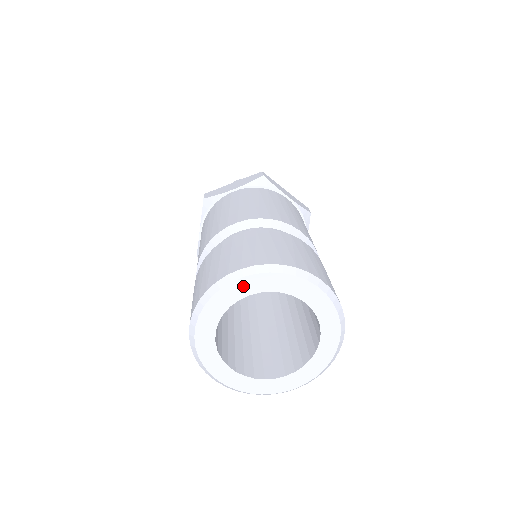
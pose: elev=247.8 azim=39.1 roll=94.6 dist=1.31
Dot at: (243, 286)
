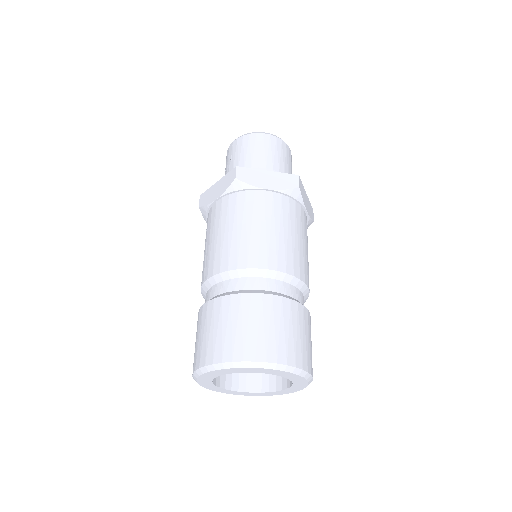
Dot at: (260, 370)
